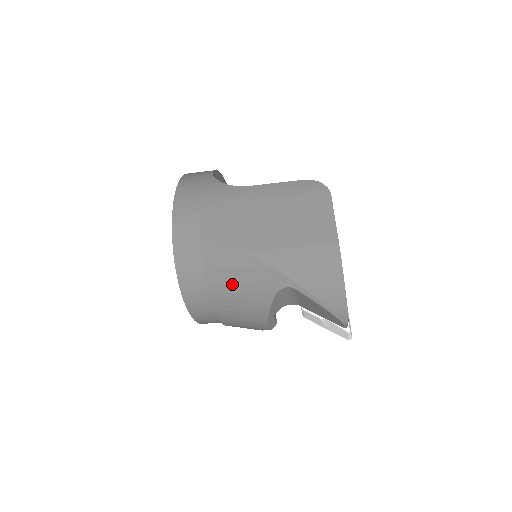
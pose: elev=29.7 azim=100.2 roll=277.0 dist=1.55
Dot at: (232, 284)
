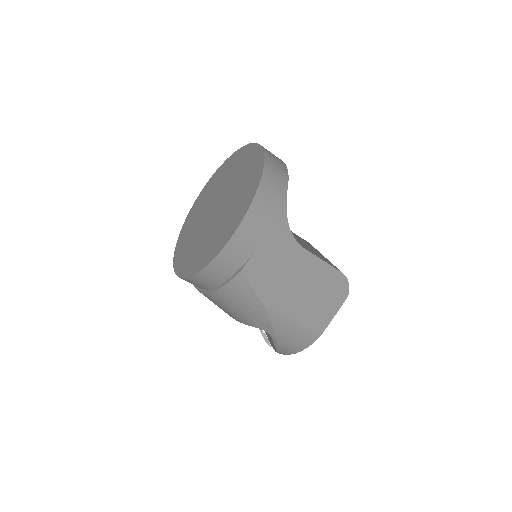
Dot at: (233, 305)
